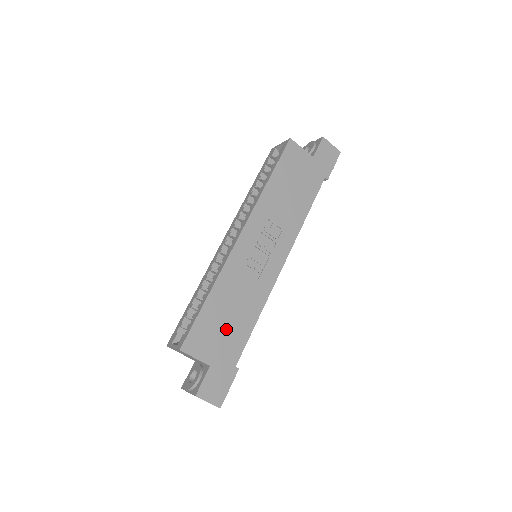
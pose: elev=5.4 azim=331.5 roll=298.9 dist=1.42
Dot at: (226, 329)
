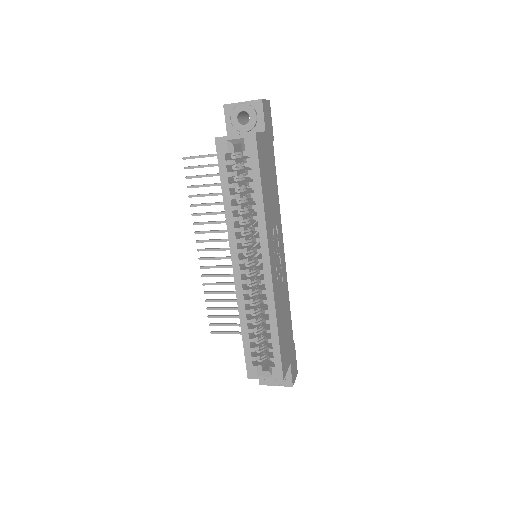
Dot at: (287, 334)
